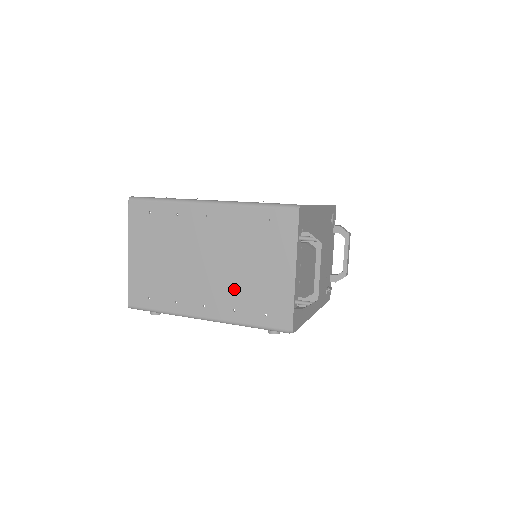
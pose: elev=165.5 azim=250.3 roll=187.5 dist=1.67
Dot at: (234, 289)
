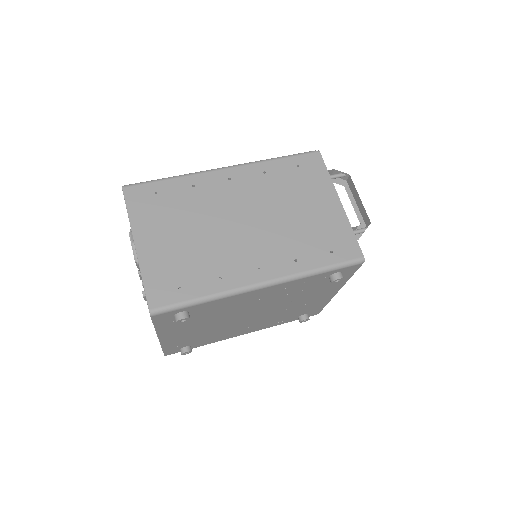
Dot at: (287, 238)
